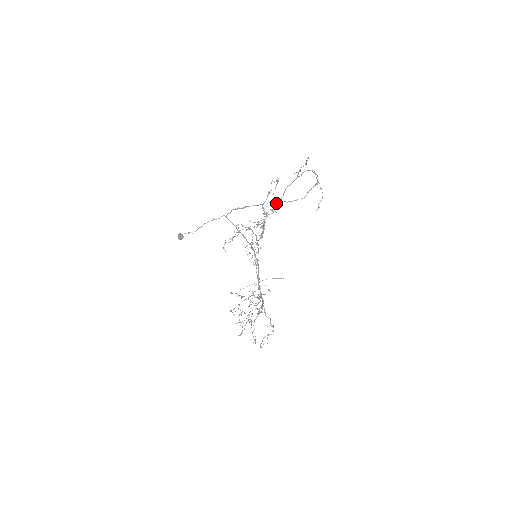
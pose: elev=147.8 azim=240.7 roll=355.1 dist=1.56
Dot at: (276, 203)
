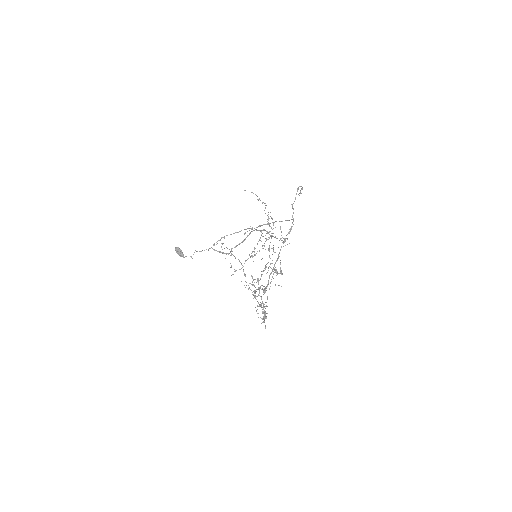
Dot at: (265, 290)
